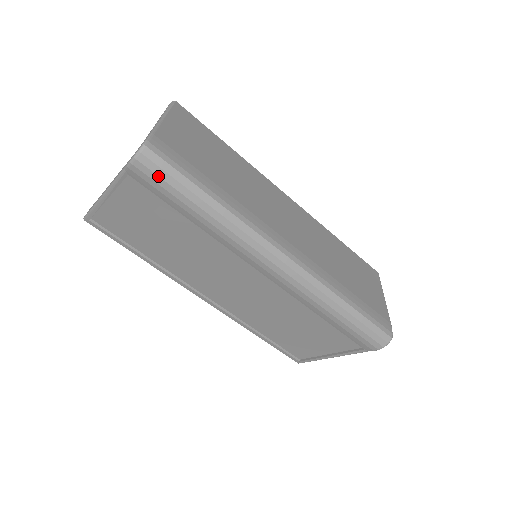
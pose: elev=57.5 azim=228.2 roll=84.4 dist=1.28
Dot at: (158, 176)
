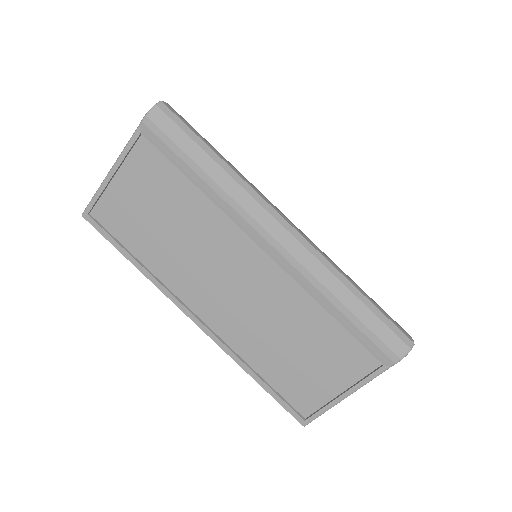
Dot at: (169, 128)
